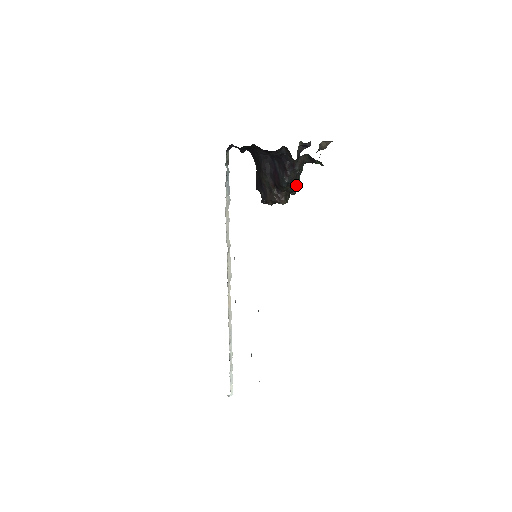
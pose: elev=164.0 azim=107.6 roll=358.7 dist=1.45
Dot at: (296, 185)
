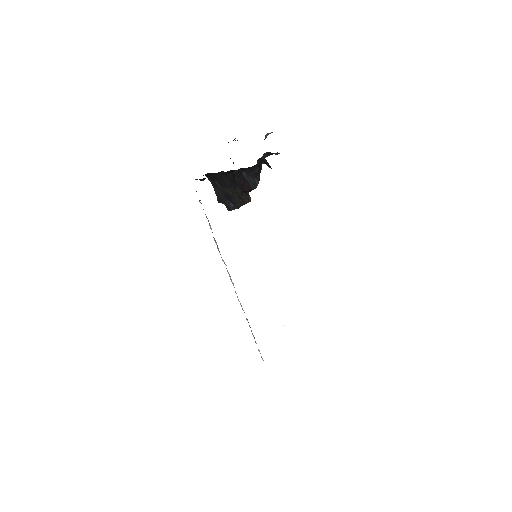
Dot at: occluded
